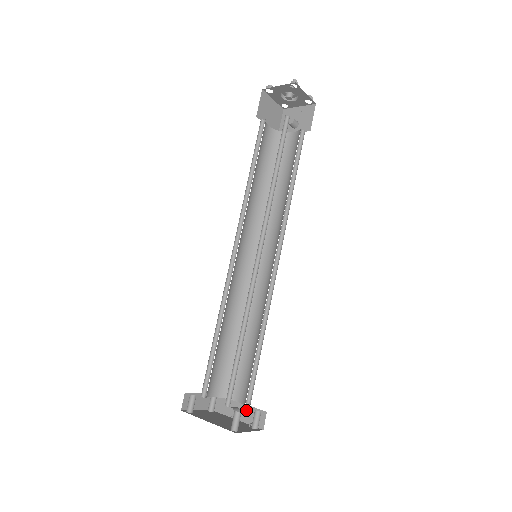
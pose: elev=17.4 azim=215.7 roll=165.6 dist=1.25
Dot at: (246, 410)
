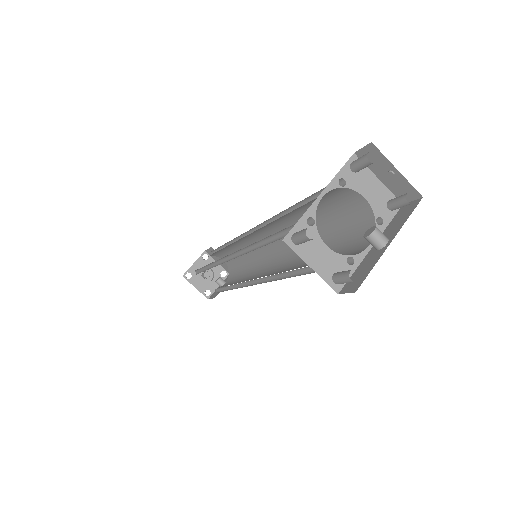
Dot at: (387, 232)
